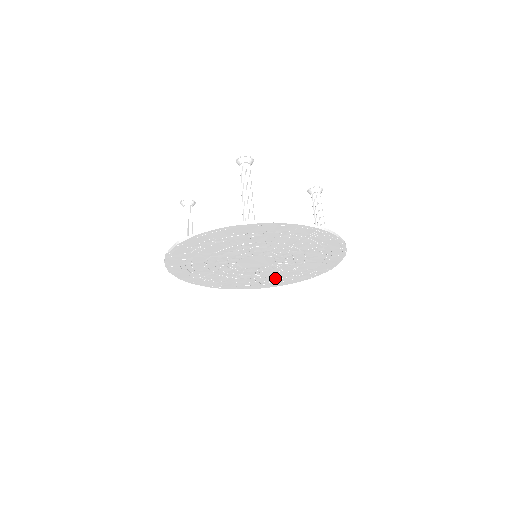
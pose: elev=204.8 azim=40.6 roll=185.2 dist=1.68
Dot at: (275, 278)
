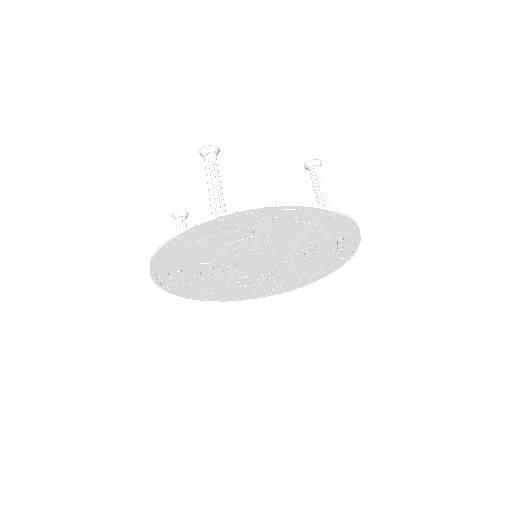
Dot at: (296, 276)
